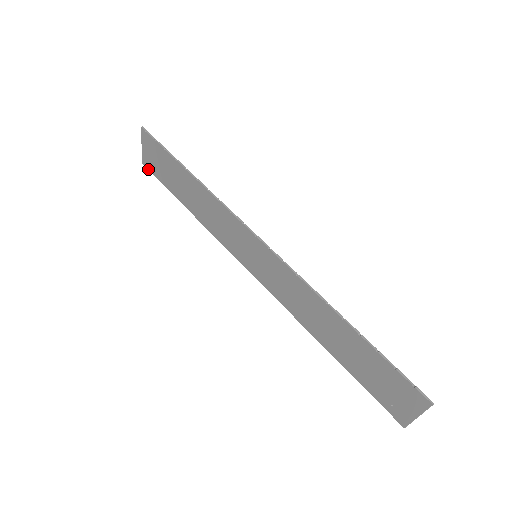
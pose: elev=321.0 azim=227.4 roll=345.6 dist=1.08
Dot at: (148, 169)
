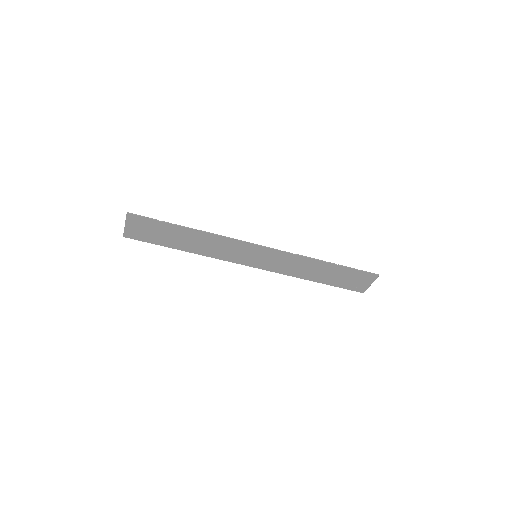
Dot at: occluded
